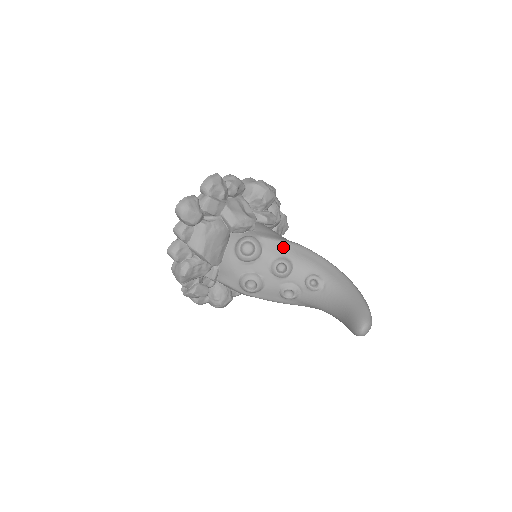
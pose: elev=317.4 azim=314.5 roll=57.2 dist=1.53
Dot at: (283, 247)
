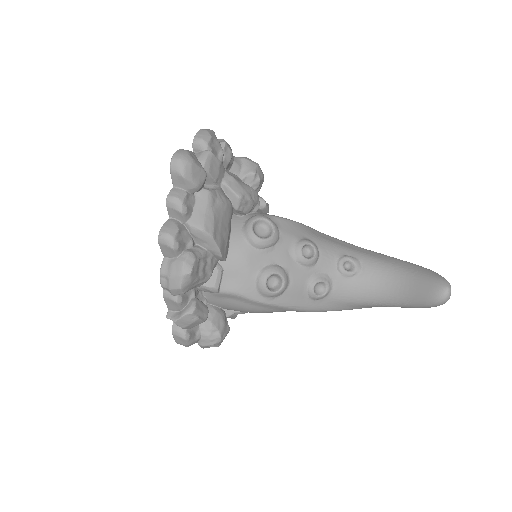
Dot at: (299, 228)
